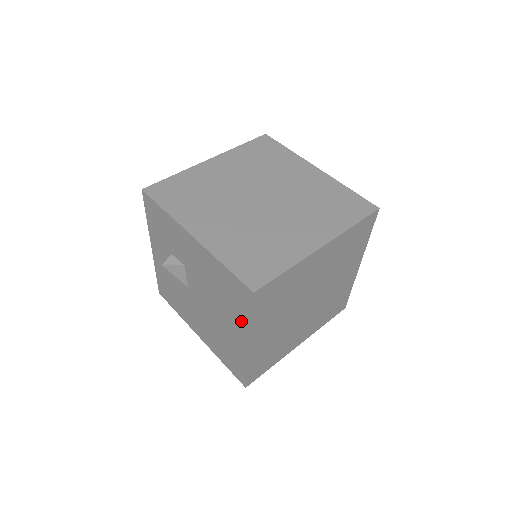
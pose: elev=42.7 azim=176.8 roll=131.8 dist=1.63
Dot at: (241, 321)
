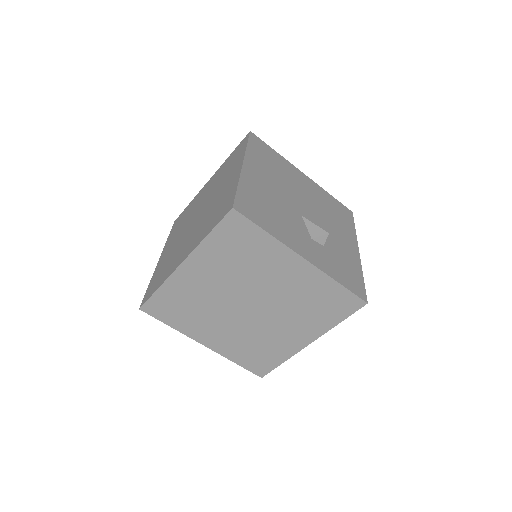
Dot at: occluded
